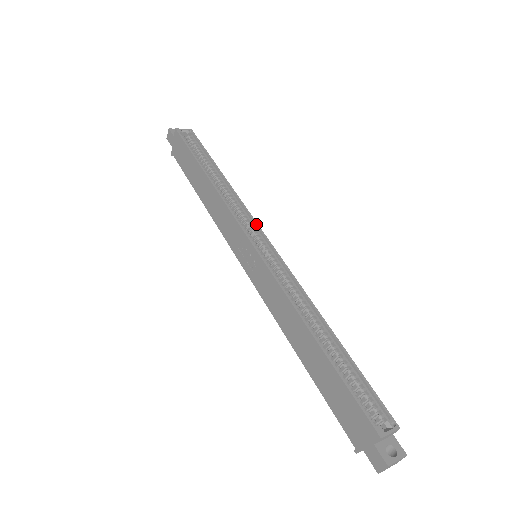
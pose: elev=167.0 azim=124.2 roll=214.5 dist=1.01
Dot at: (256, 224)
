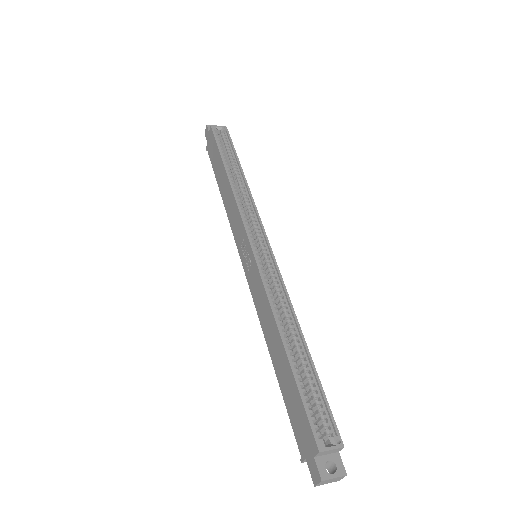
Dot at: (261, 225)
